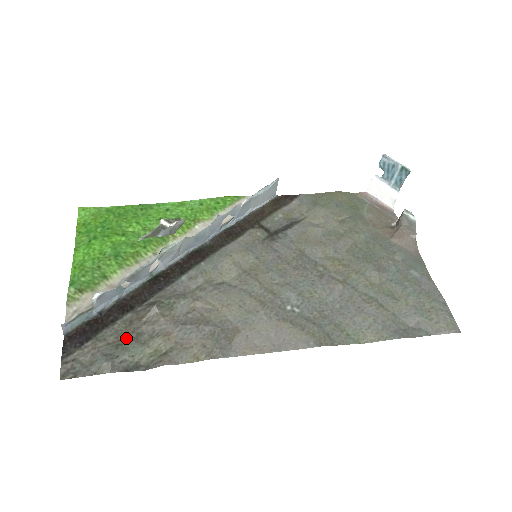
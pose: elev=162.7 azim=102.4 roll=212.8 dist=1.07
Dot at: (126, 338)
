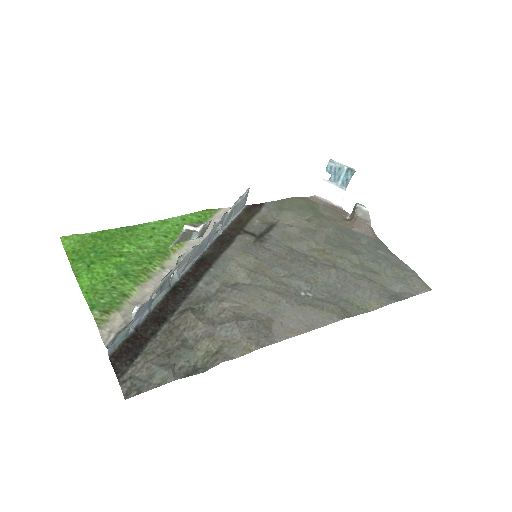
Dot at: (173, 347)
